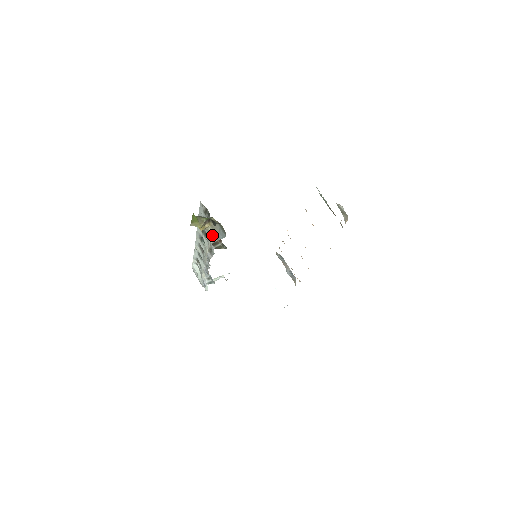
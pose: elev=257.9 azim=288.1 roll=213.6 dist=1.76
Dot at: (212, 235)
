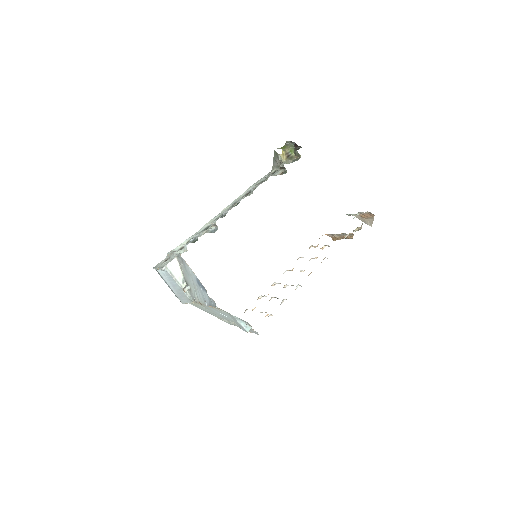
Dot at: (282, 164)
